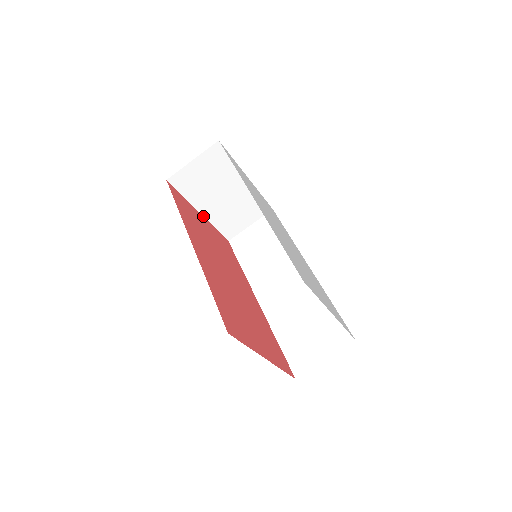
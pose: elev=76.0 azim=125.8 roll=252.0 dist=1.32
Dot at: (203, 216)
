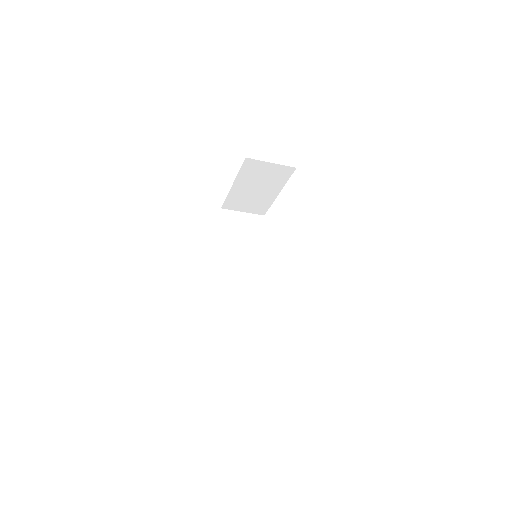
Dot at: (231, 187)
